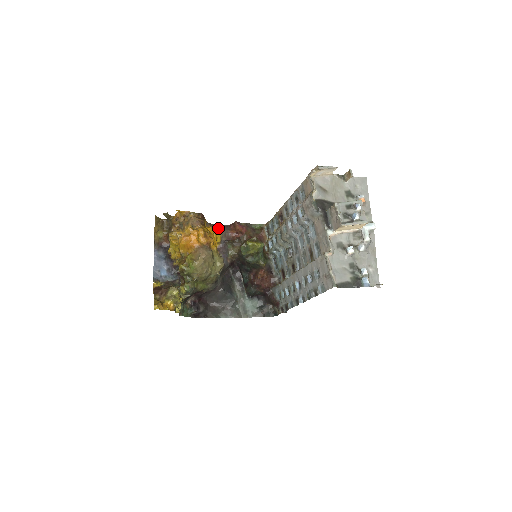
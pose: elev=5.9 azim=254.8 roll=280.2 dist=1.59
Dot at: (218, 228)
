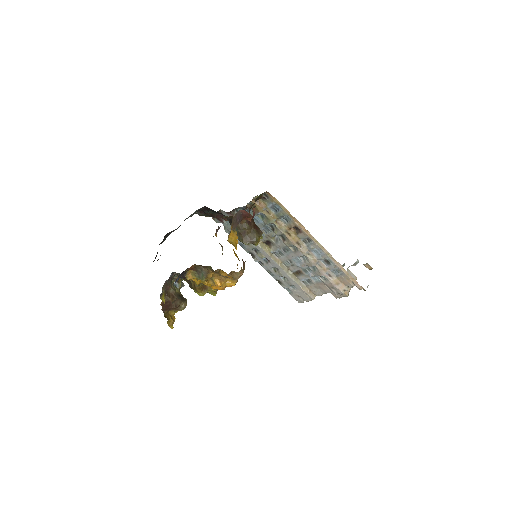
Dot at: (234, 225)
